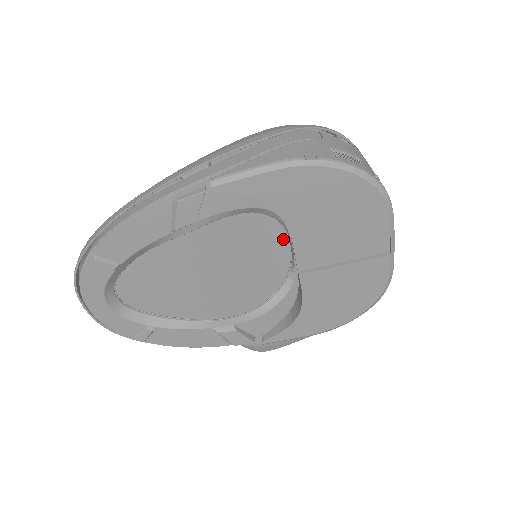
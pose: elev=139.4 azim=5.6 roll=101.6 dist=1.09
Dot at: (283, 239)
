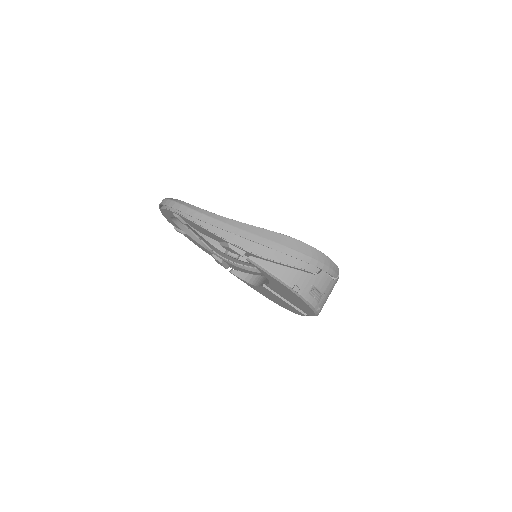
Dot at: occluded
